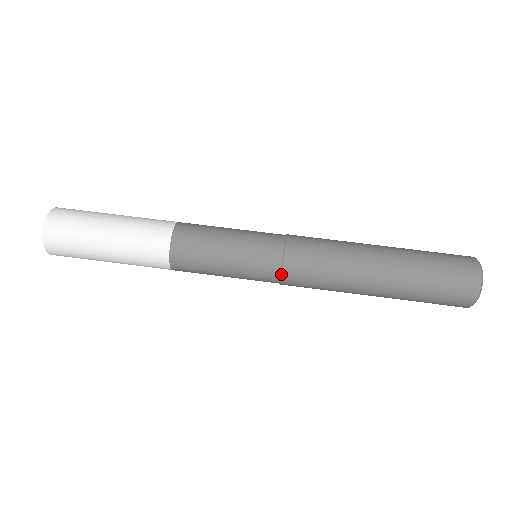
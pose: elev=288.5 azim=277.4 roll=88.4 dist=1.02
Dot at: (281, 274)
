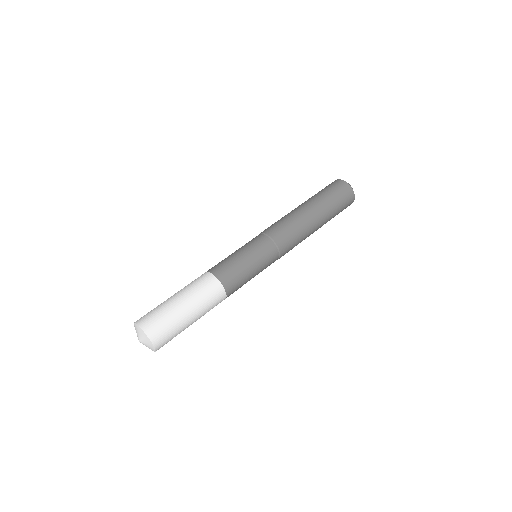
Dot at: occluded
